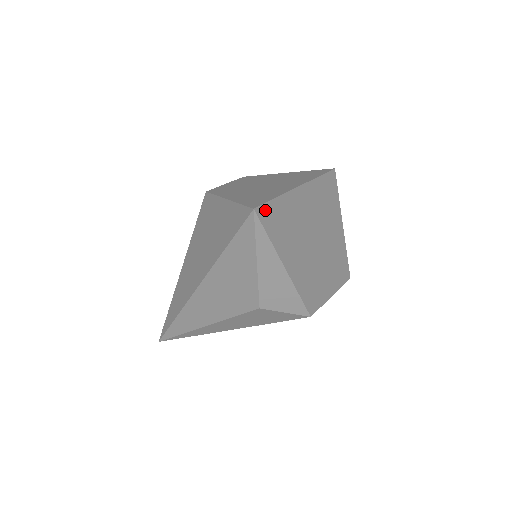
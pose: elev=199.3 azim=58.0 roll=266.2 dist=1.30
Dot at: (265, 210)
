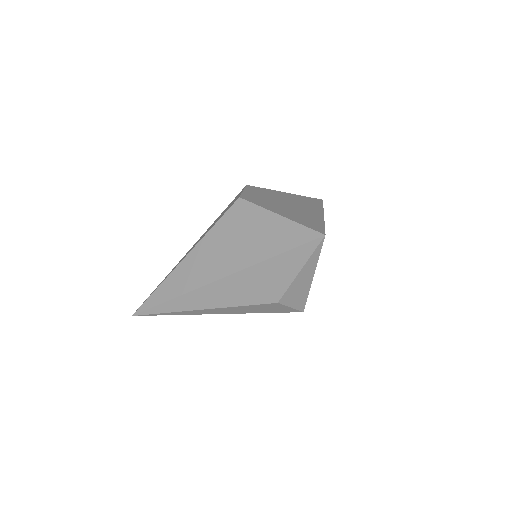
Dot at: occluded
